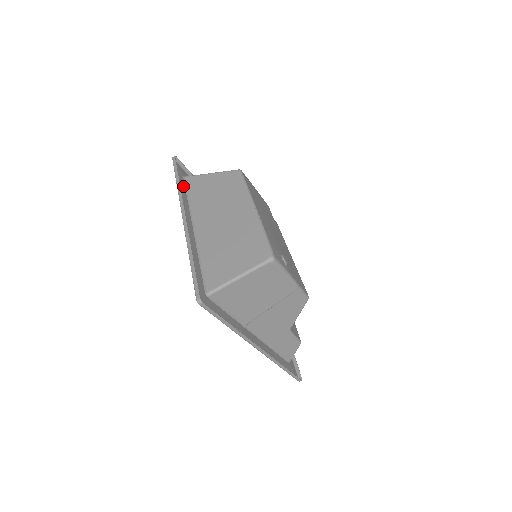
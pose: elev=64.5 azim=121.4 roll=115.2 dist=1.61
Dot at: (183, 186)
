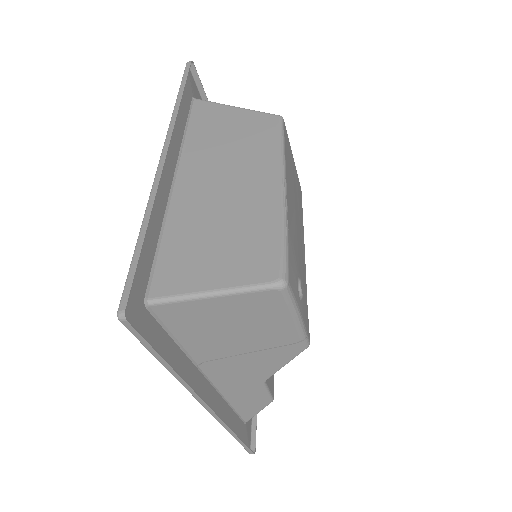
Dot at: (186, 110)
